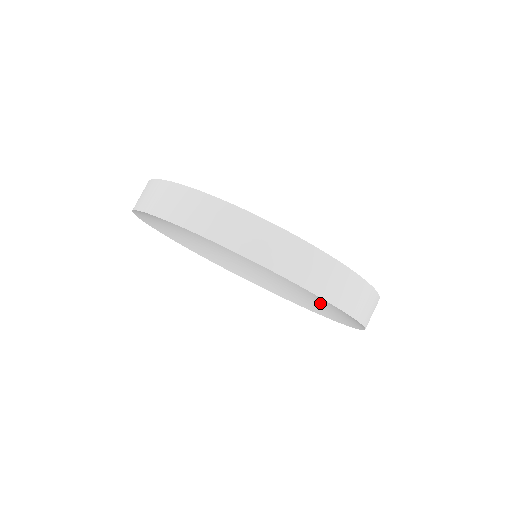
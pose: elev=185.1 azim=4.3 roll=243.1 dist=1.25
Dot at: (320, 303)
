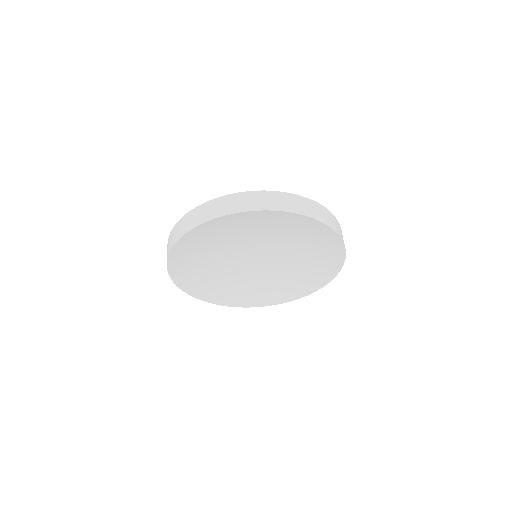
Dot at: (313, 242)
